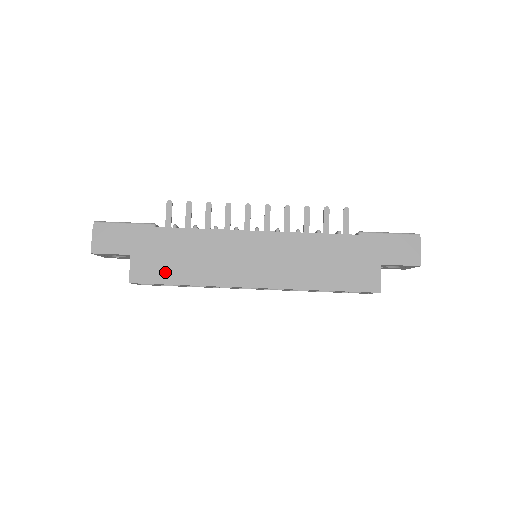
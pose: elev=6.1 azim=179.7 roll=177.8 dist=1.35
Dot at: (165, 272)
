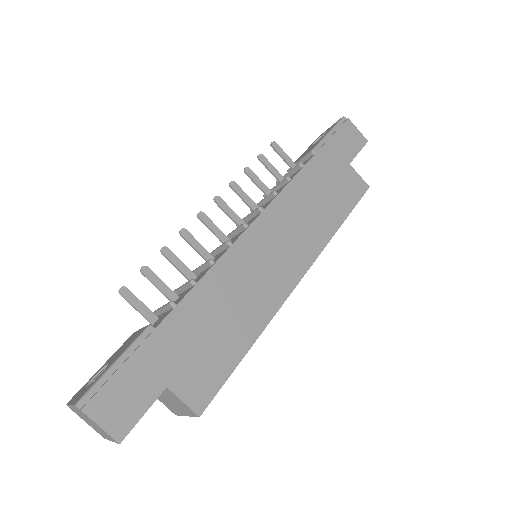
Dot at: (220, 360)
